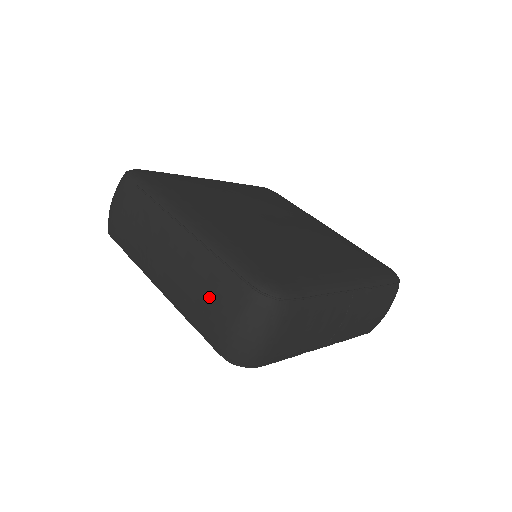
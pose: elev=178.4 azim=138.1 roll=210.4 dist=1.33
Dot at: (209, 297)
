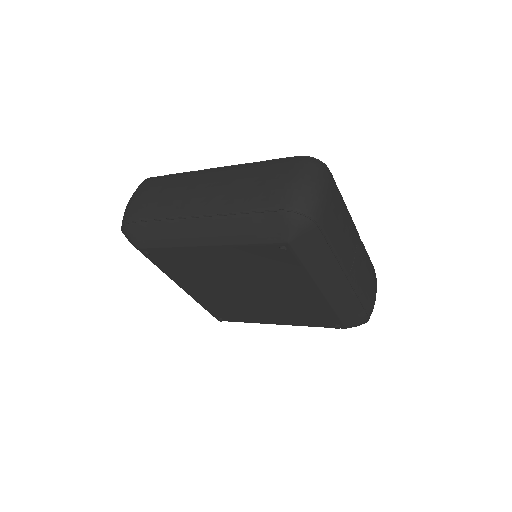
Dot at: (263, 179)
